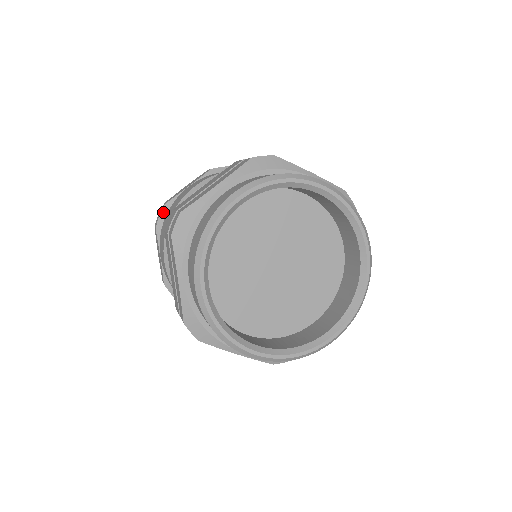
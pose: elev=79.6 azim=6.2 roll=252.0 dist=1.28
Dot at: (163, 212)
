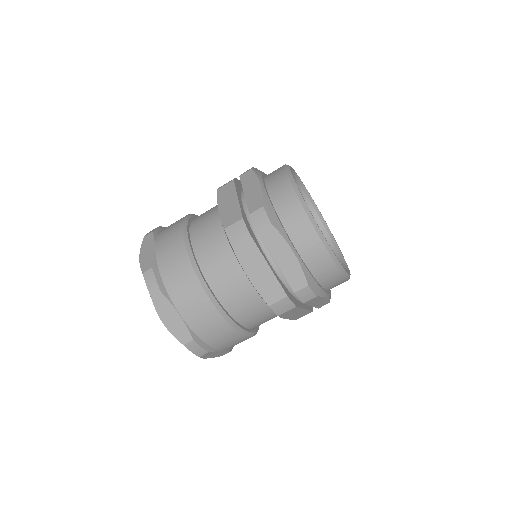
Dot at: (159, 228)
